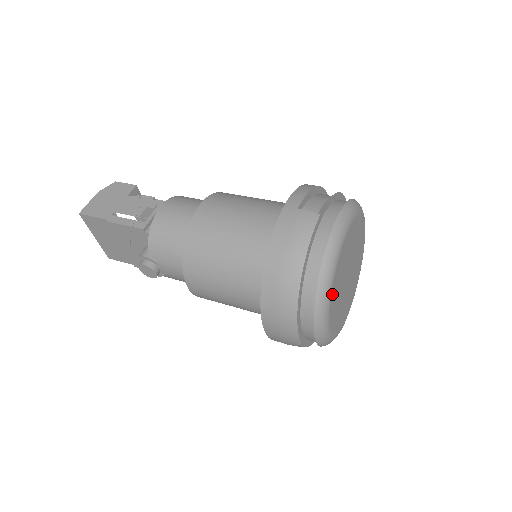
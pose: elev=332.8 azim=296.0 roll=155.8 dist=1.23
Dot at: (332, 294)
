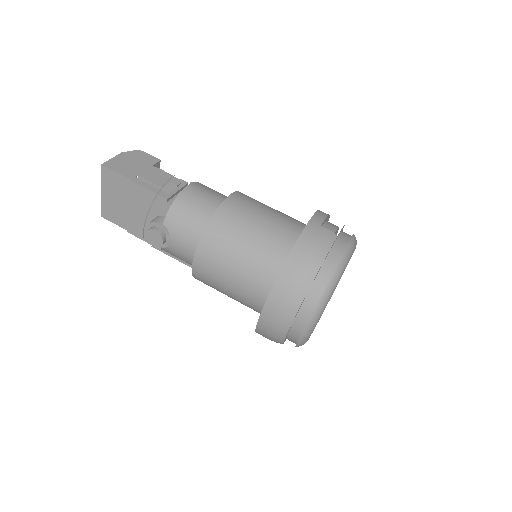
Dot at: occluded
